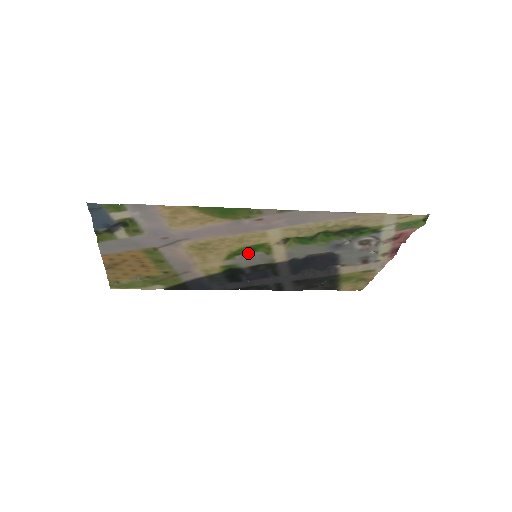
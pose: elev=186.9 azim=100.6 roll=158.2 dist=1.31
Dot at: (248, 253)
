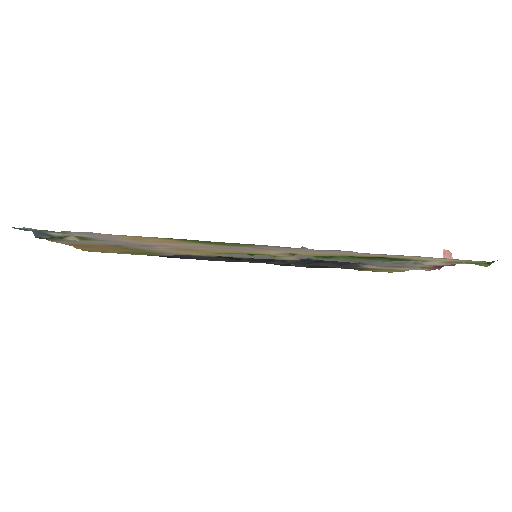
Dot at: occluded
